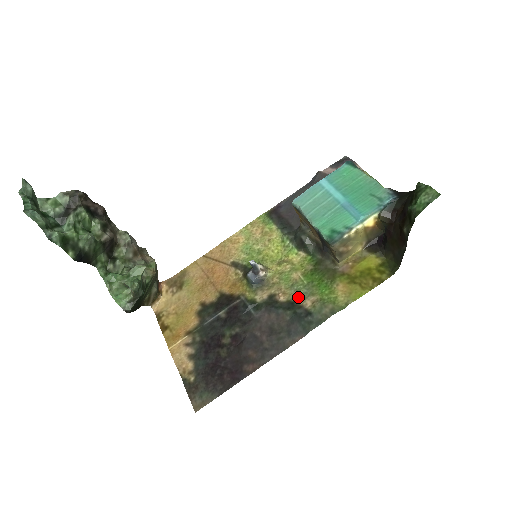
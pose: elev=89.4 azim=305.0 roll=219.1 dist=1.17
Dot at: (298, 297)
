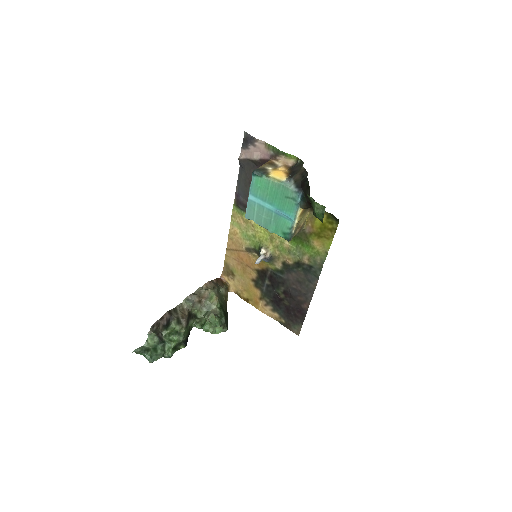
Dot at: (298, 259)
